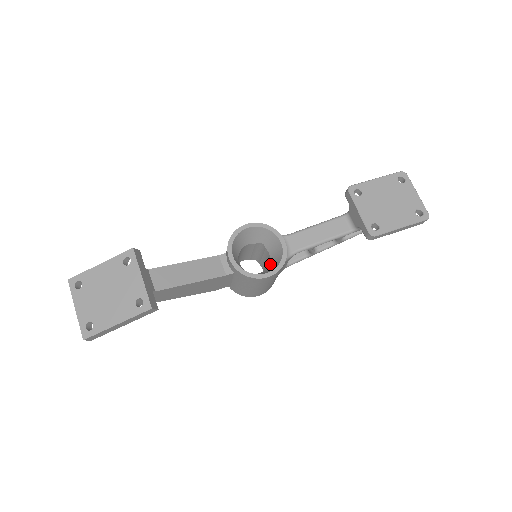
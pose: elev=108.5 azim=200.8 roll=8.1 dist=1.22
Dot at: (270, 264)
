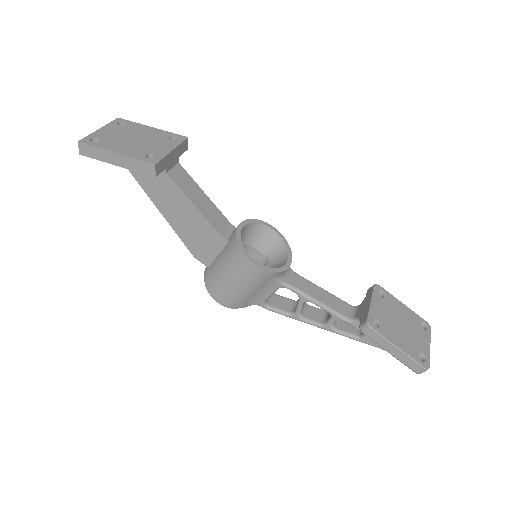
Dot at: occluded
